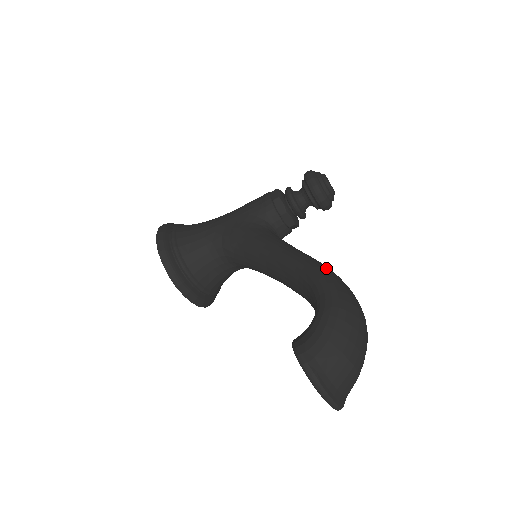
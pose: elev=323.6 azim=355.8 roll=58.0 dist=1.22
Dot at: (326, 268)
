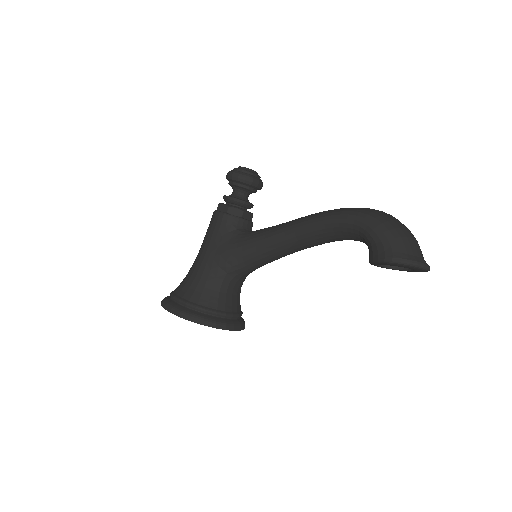
Dot at: (329, 211)
